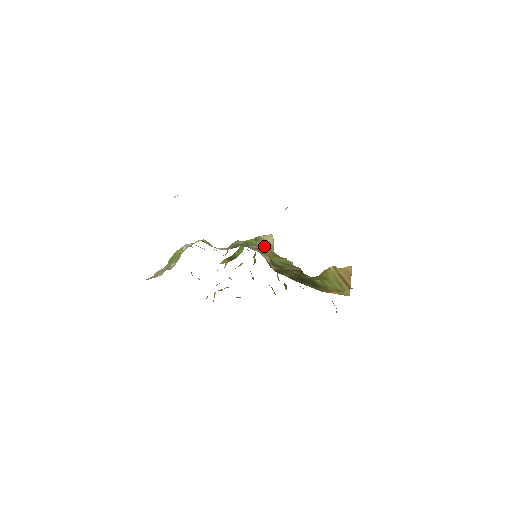
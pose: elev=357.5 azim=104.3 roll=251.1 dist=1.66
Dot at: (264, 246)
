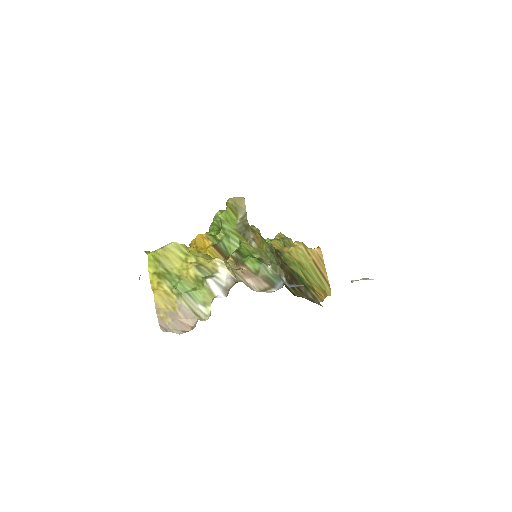
Dot at: (244, 221)
